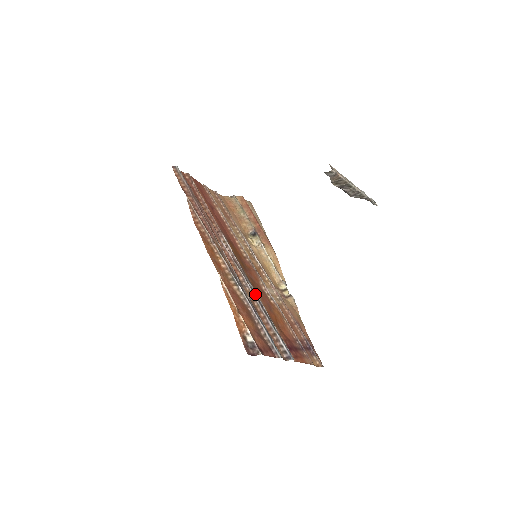
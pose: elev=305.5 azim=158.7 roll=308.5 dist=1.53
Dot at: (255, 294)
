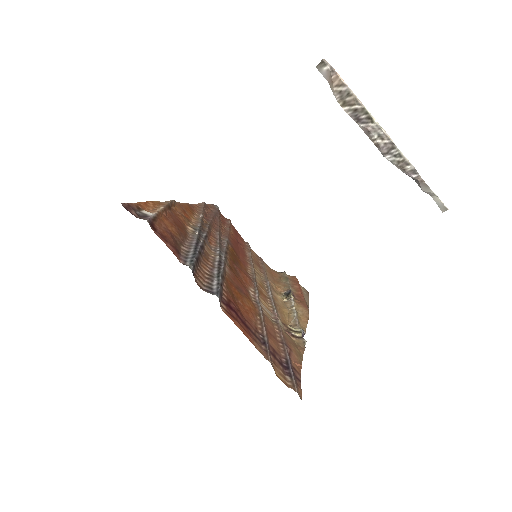
Dot at: (220, 258)
